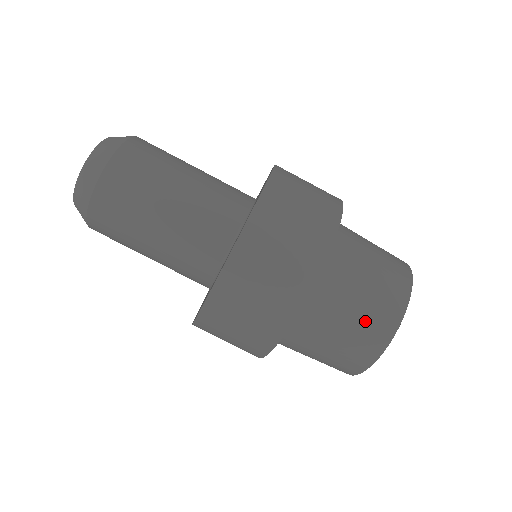
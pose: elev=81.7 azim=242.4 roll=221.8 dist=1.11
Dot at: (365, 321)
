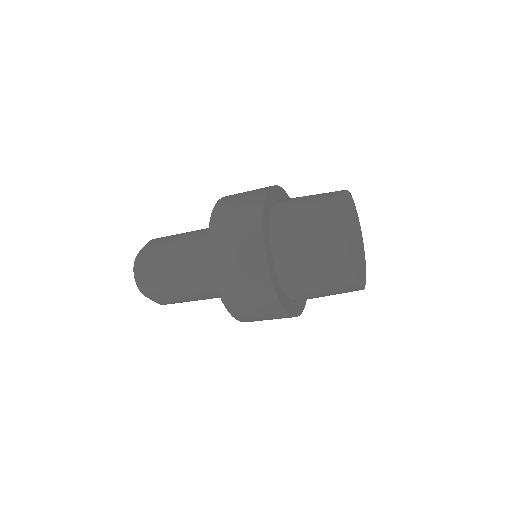
Dot at: (331, 285)
